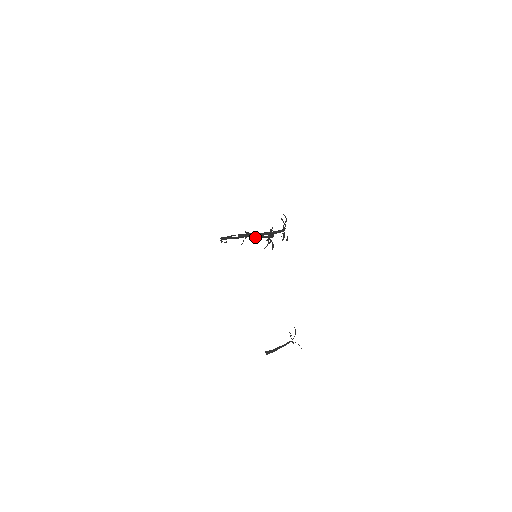
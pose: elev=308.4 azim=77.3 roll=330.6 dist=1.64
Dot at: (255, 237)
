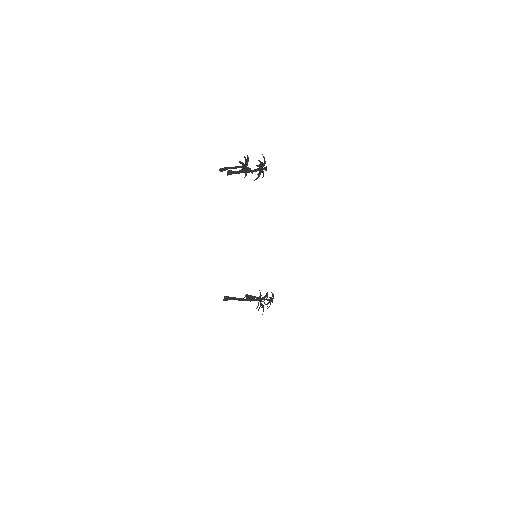
Dot at: (233, 168)
